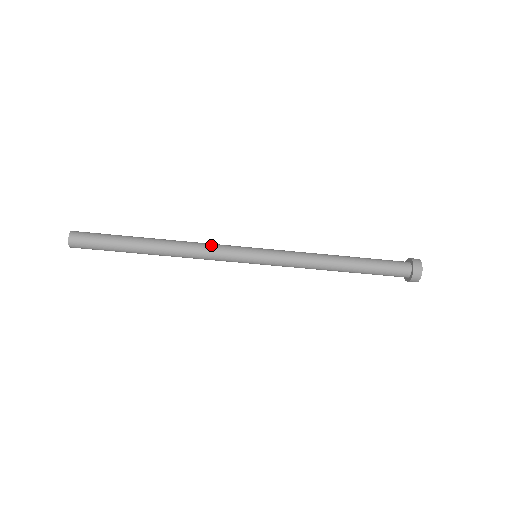
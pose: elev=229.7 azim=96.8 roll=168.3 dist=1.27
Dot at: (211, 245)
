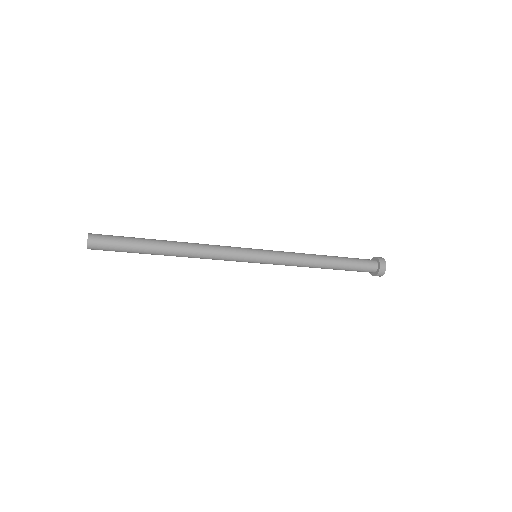
Dot at: (219, 254)
